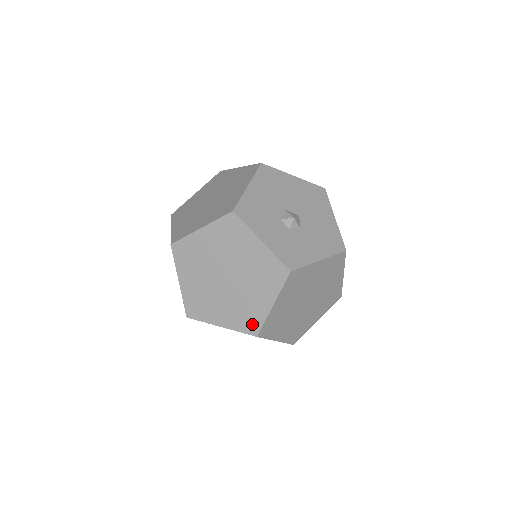
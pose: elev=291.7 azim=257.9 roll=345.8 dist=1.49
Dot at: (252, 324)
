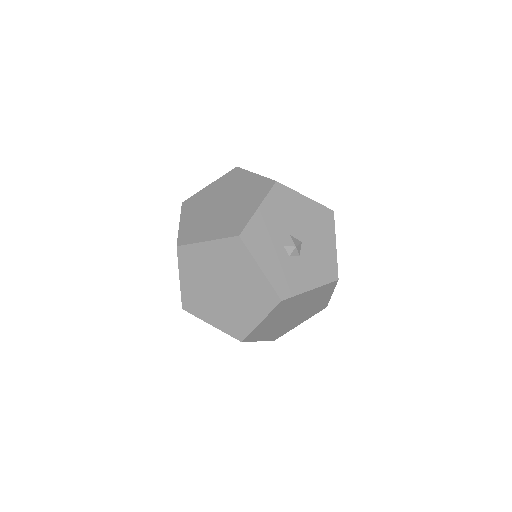
Dot at: (239, 331)
